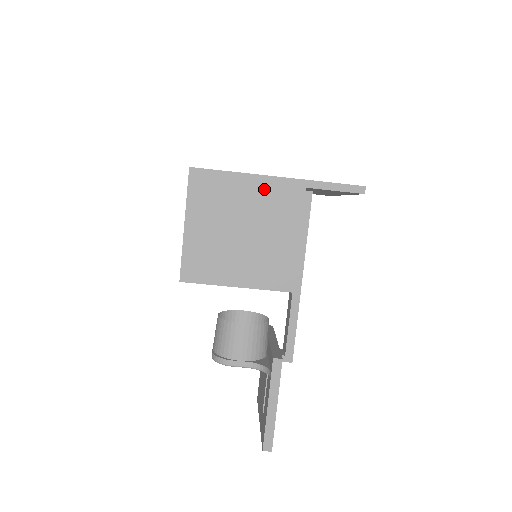
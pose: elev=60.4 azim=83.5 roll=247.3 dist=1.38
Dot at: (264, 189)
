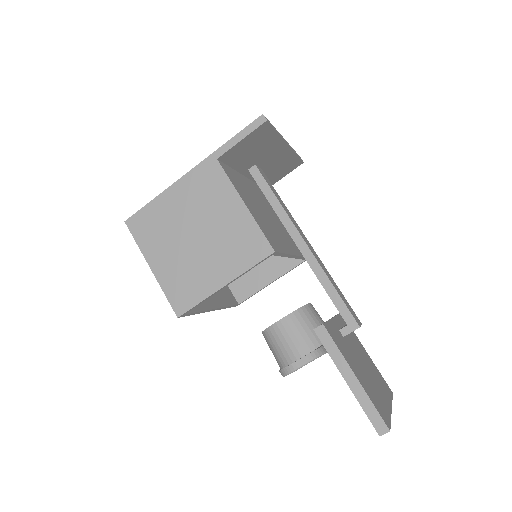
Dot at: (187, 189)
